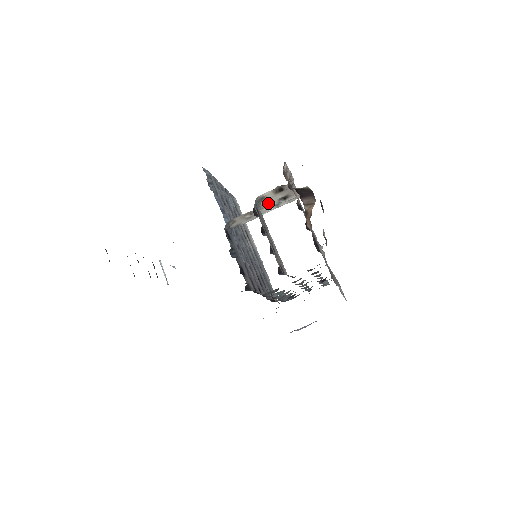
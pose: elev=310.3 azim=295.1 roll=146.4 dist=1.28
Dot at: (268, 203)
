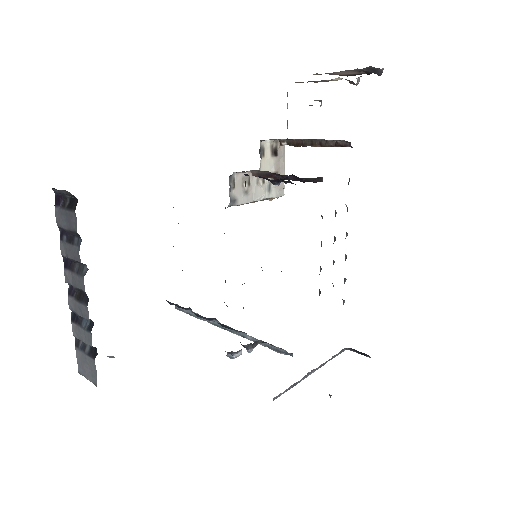
Dot at: occluded
